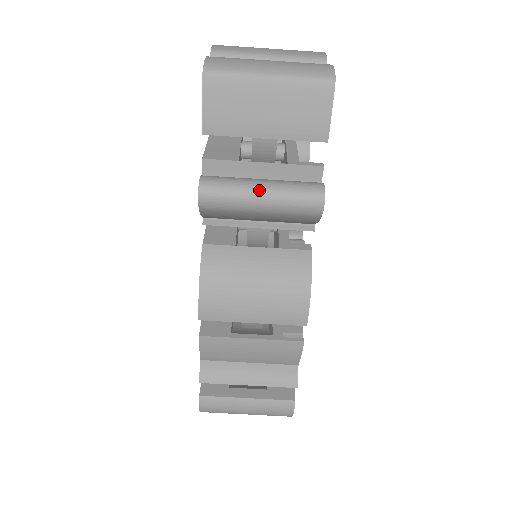
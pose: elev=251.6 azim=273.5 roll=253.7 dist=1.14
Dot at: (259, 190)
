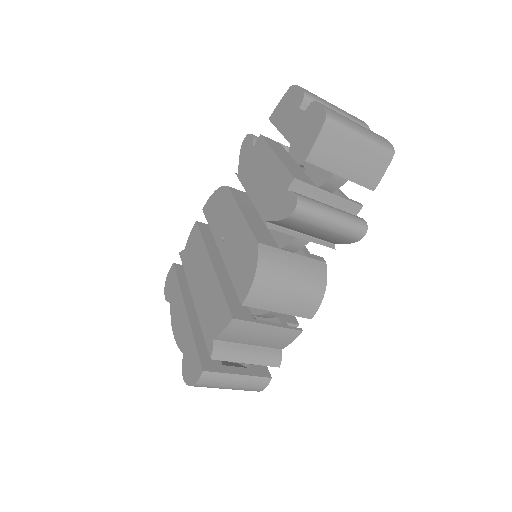
Dot at: (333, 214)
